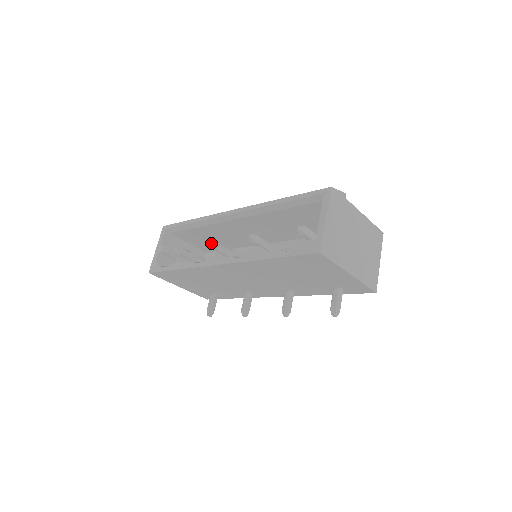
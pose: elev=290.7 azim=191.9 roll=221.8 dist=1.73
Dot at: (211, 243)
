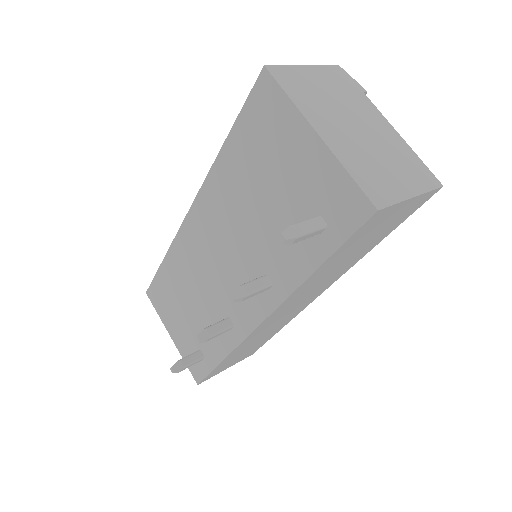
Dot at: occluded
